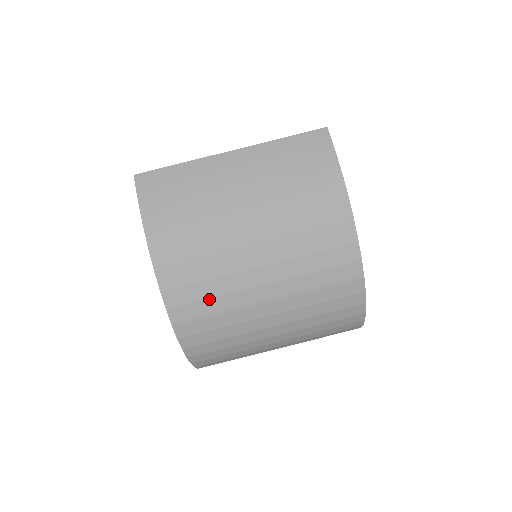
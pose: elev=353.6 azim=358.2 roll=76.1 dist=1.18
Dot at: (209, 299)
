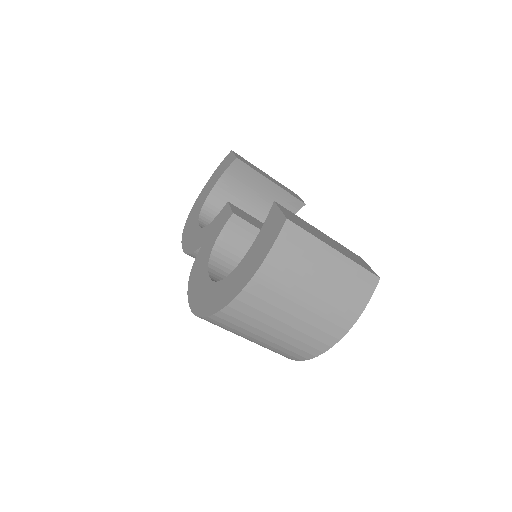
Dot at: (258, 310)
